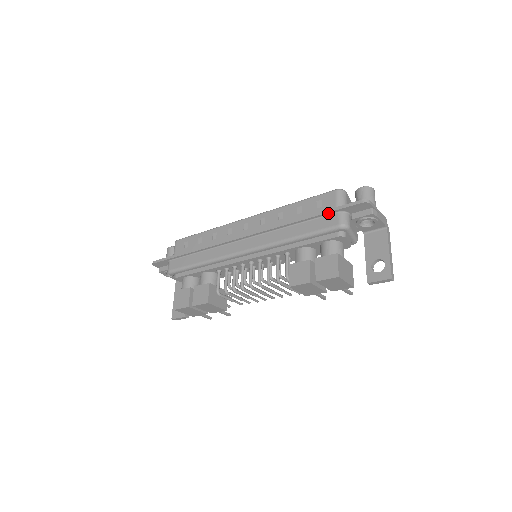
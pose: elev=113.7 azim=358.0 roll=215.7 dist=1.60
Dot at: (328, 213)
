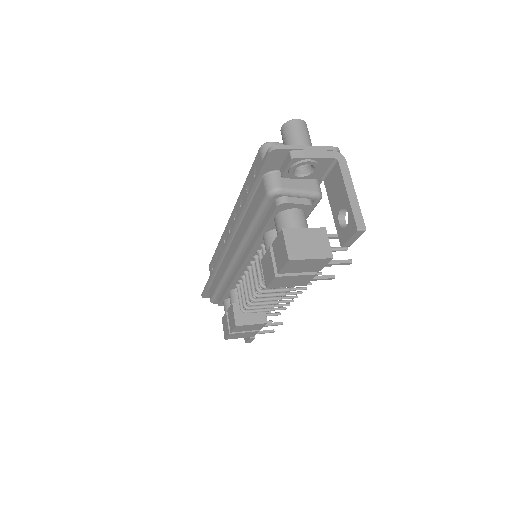
Dot at: (256, 184)
